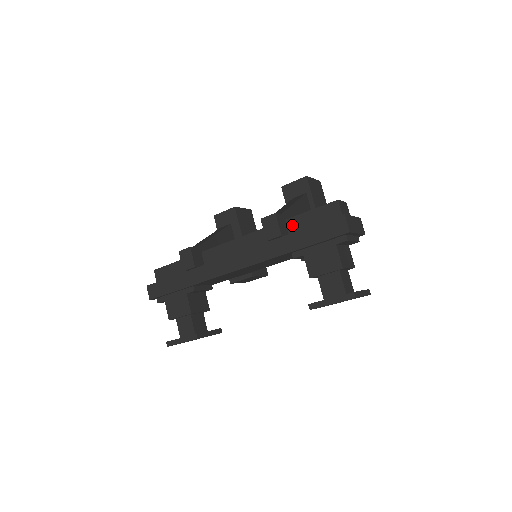
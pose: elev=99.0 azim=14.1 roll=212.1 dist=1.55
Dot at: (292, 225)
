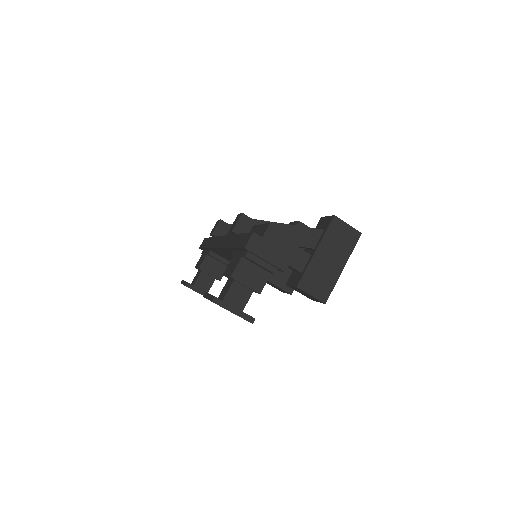
Dot at: (251, 231)
